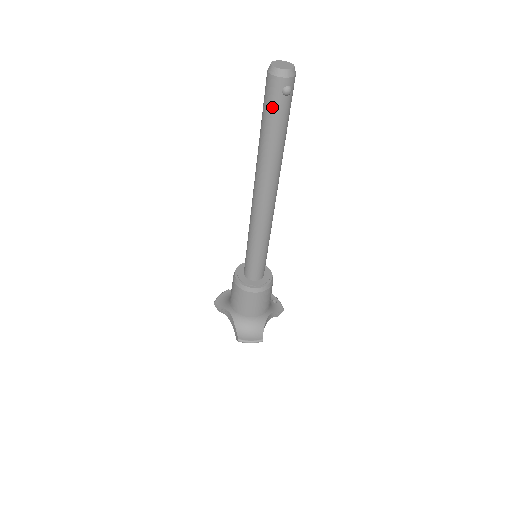
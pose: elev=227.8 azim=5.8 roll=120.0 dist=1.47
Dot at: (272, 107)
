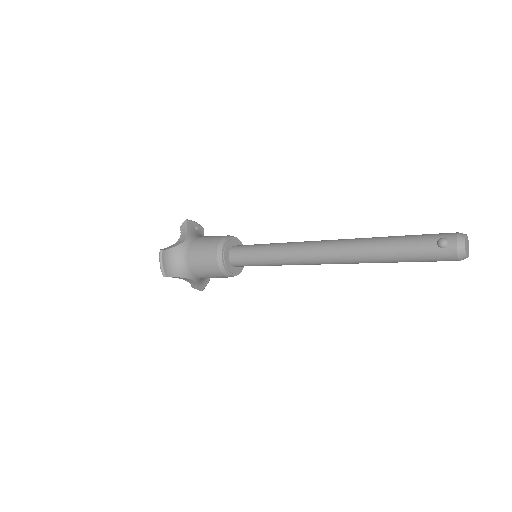
Dot at: (429, 261)
